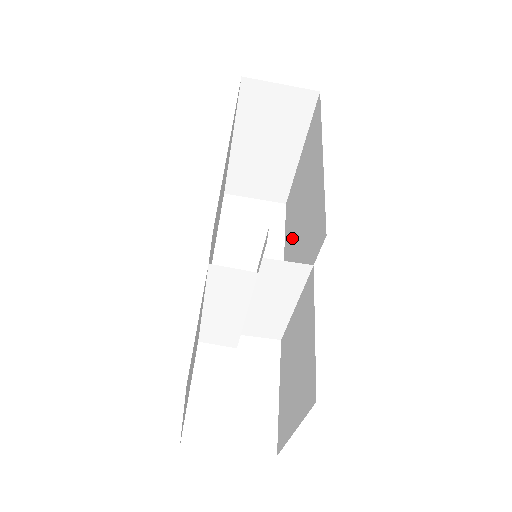
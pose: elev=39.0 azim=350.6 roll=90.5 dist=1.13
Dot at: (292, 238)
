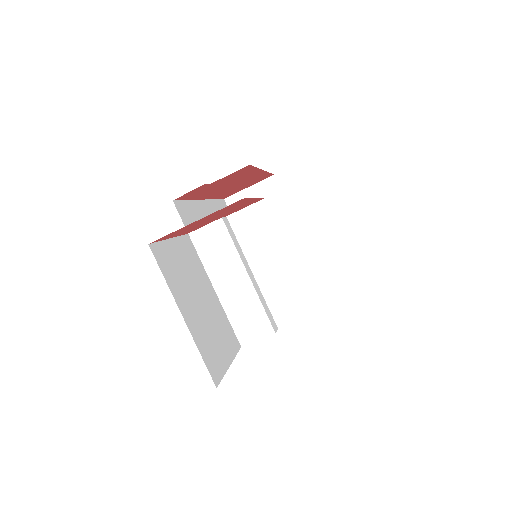
Dot at: occluded
